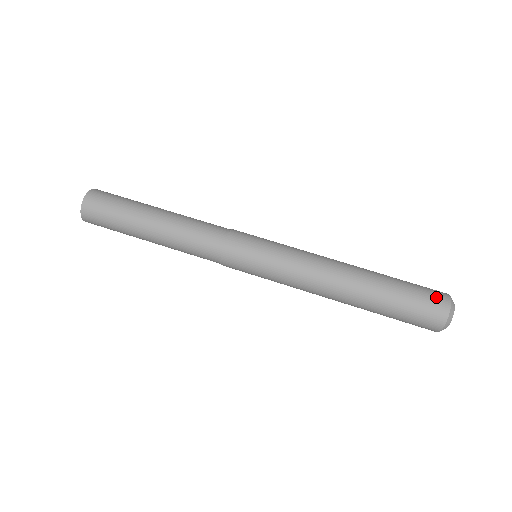
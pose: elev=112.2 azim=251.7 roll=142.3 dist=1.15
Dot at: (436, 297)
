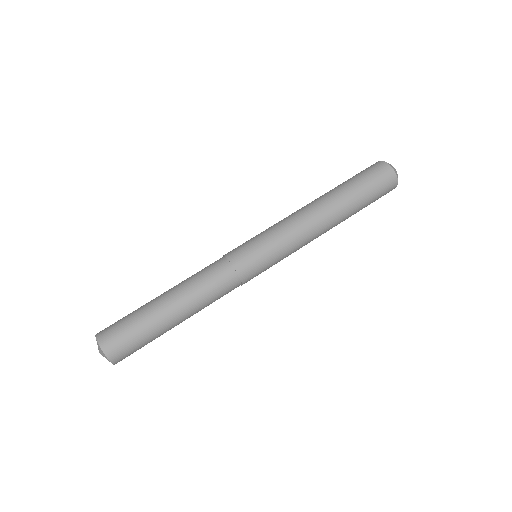
Dot at: (386, 178)
